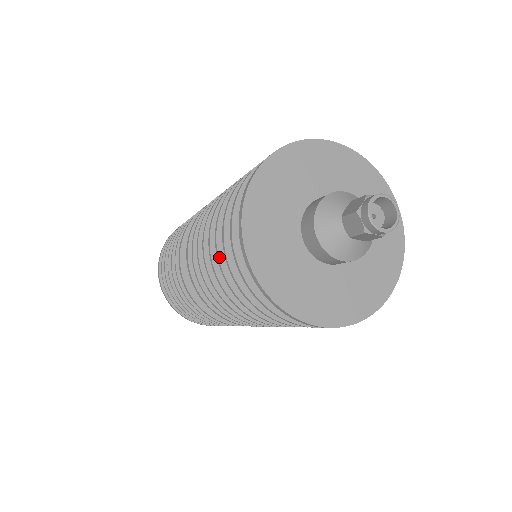
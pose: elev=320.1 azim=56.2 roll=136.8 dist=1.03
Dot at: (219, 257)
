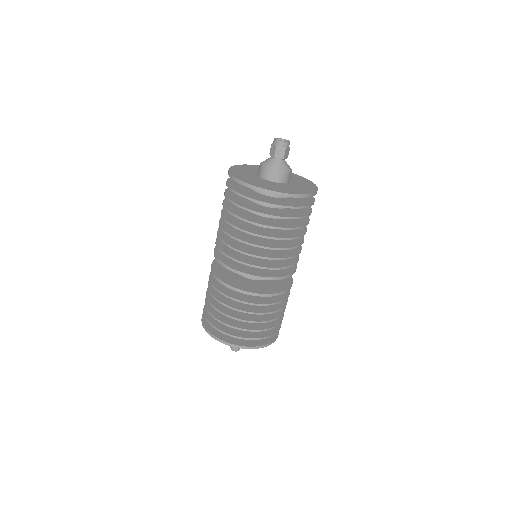
Dot at: (224, 206)
